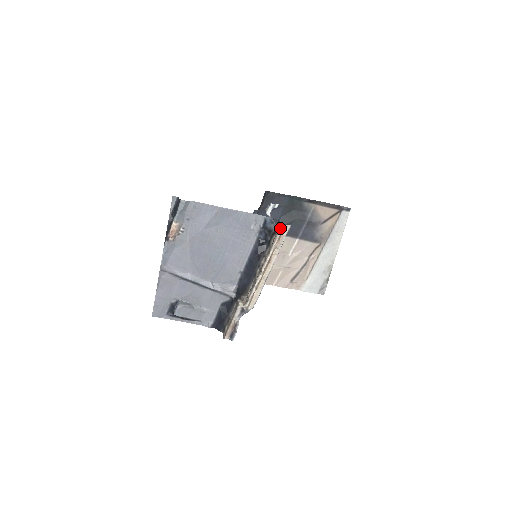
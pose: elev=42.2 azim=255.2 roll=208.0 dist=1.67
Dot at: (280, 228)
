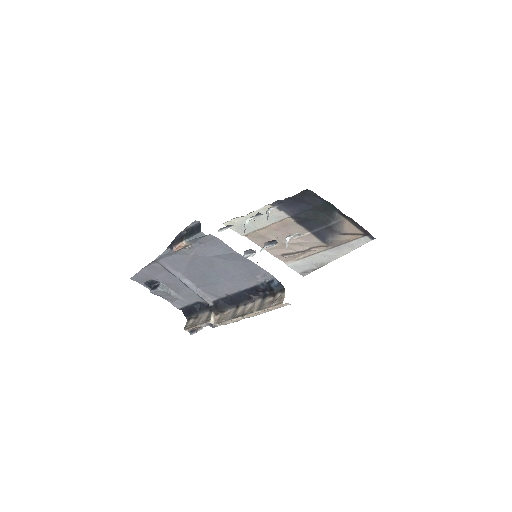
Dot at: (280, 304)
